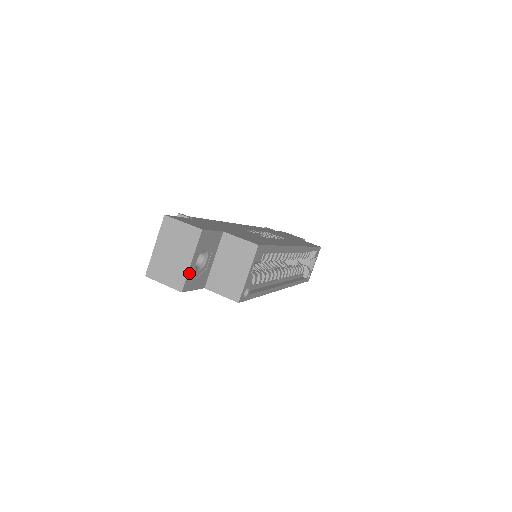
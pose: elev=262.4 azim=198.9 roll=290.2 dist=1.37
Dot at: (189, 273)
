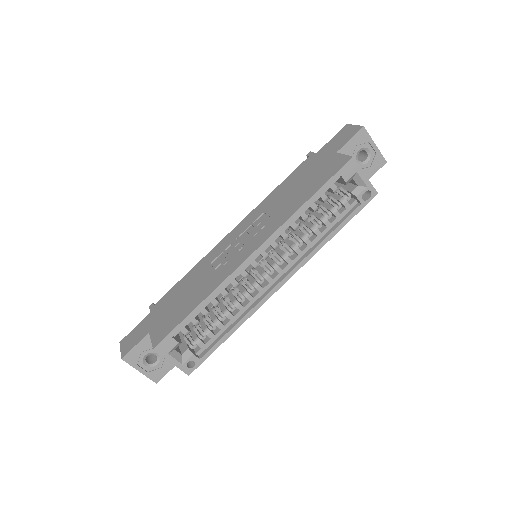
Dot at: (148, 375)
